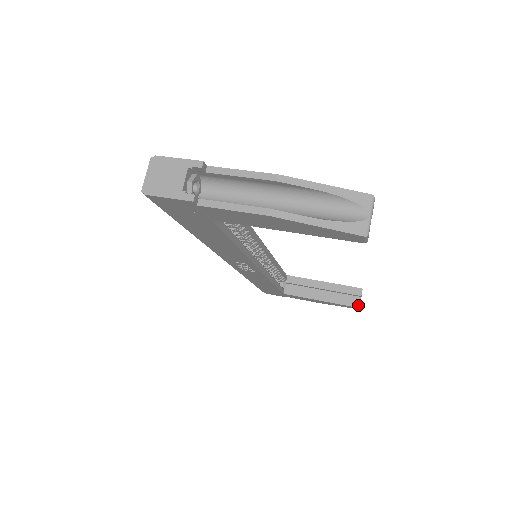
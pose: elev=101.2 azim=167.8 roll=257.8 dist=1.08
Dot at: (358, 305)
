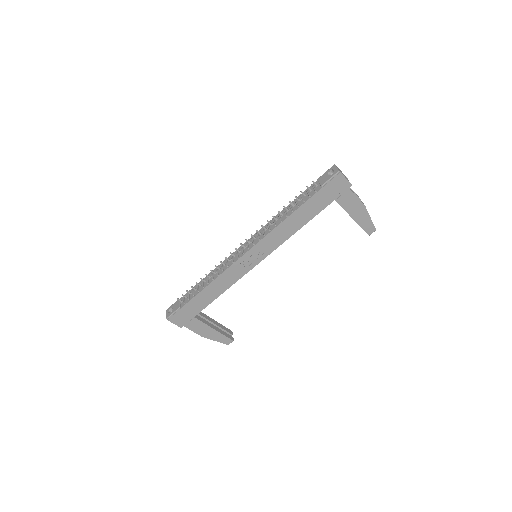
Dot at: (233, 339)
